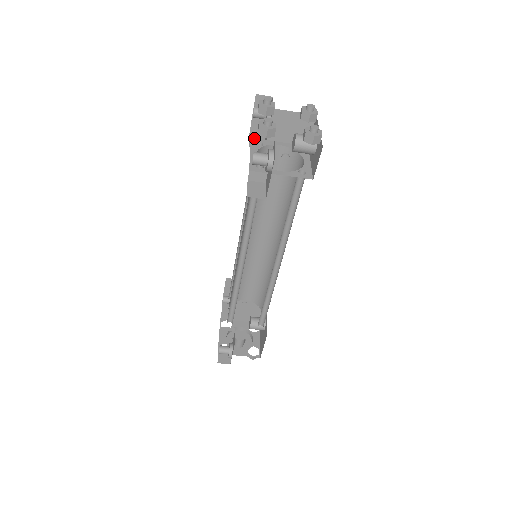
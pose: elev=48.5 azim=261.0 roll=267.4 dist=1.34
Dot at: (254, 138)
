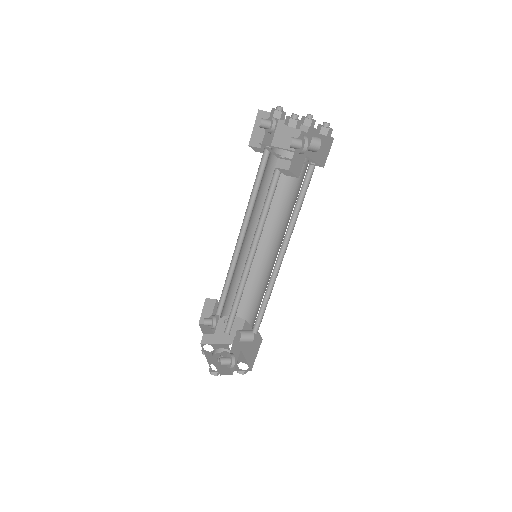
Dot at: occluded
